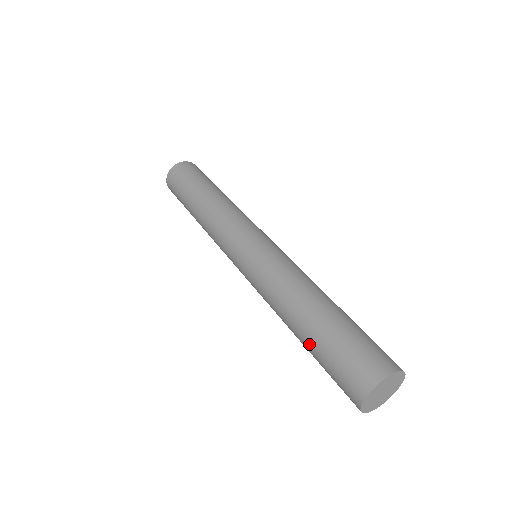
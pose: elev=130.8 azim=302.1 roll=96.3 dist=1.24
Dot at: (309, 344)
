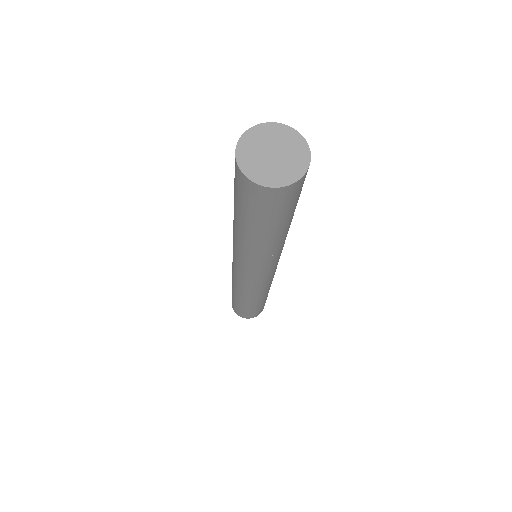
Dot at: (232, 292)
